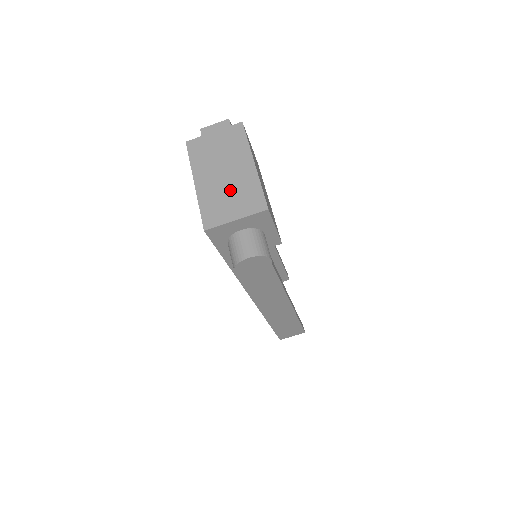
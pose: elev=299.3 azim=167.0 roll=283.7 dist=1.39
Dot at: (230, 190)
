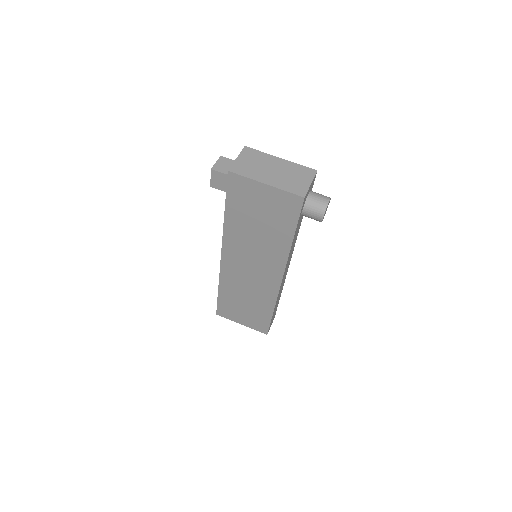
Dot at: (288, 175)
